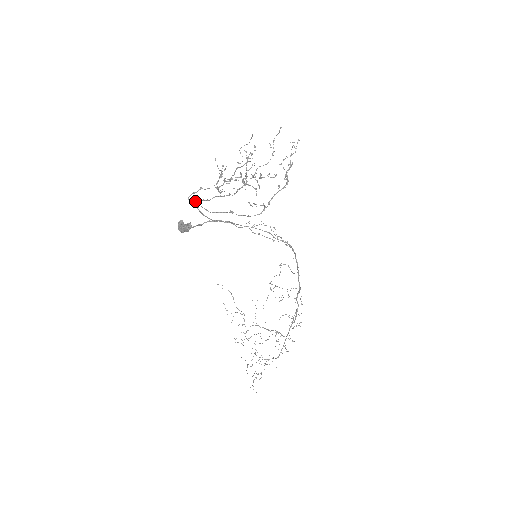
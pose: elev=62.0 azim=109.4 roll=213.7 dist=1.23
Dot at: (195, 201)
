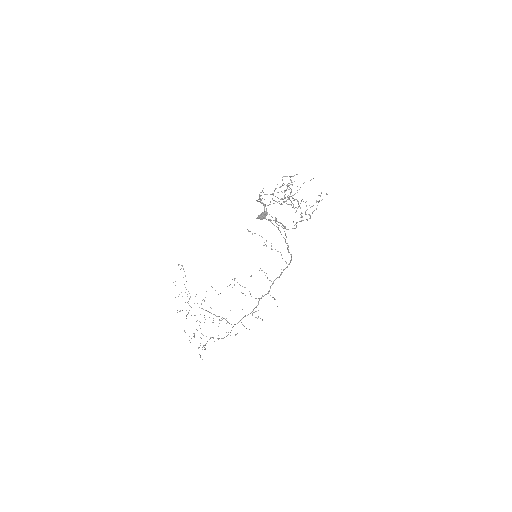
Dot at: (259, 199)
